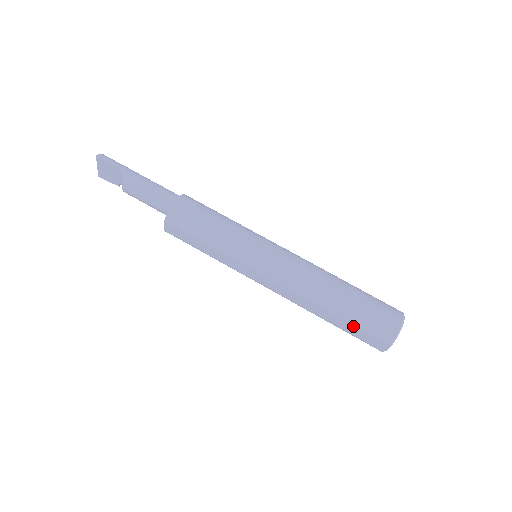
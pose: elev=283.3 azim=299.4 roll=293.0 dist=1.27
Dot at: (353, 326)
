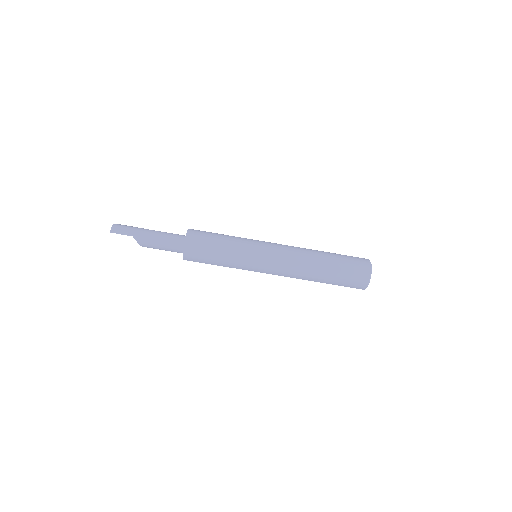
Dot at: occluded
